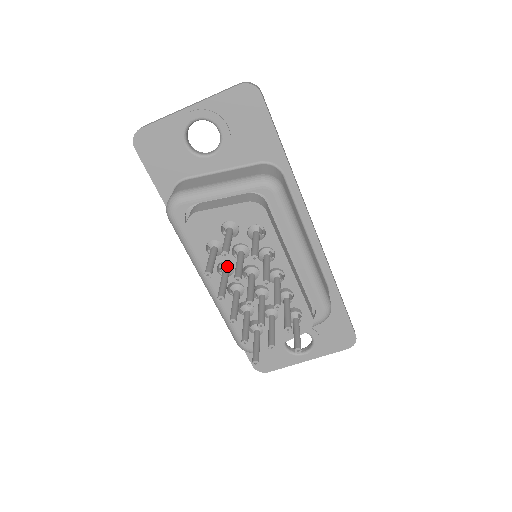
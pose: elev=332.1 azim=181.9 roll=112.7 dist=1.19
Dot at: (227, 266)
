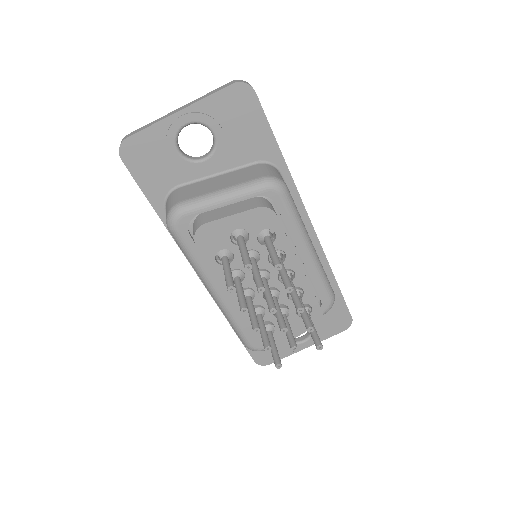
Dot at: (238, 273)
